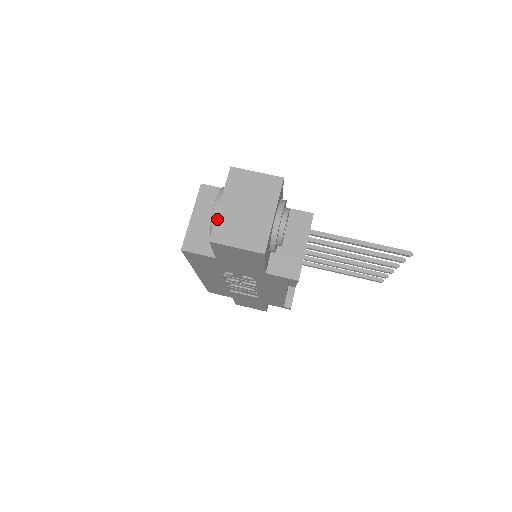
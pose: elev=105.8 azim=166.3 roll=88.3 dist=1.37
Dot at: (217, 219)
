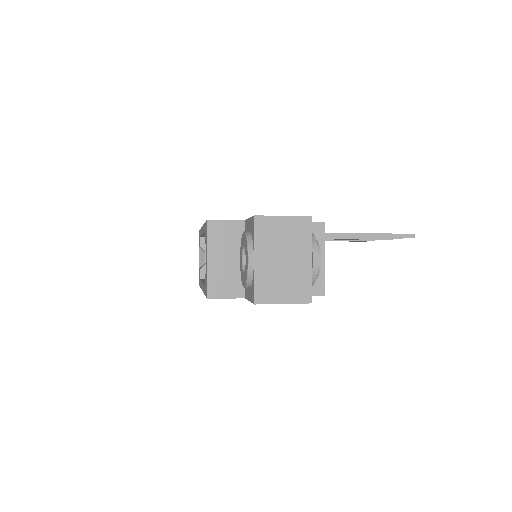
Dot at: (256, 278)
